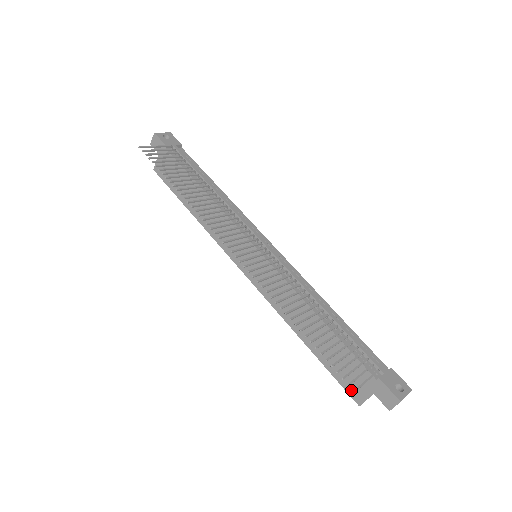
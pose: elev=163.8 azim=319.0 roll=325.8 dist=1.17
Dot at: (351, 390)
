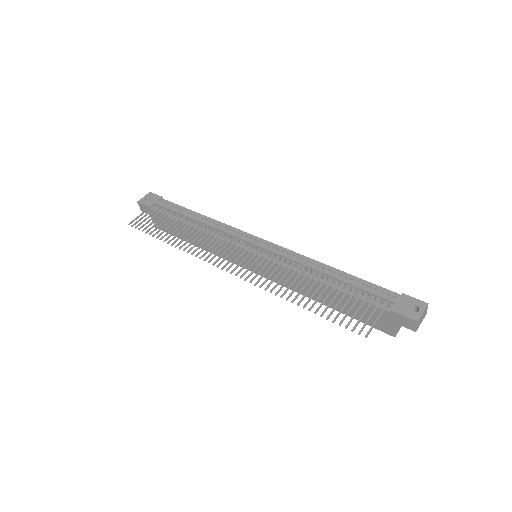
Dot at: (381, 328)
